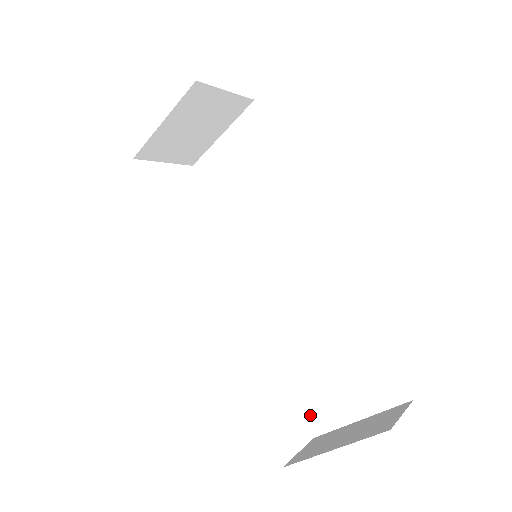
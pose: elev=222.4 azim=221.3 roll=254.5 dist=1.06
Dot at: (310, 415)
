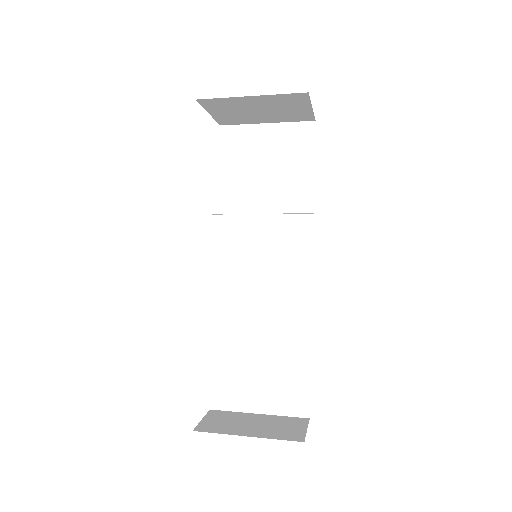
Dot at: (218, 392)
